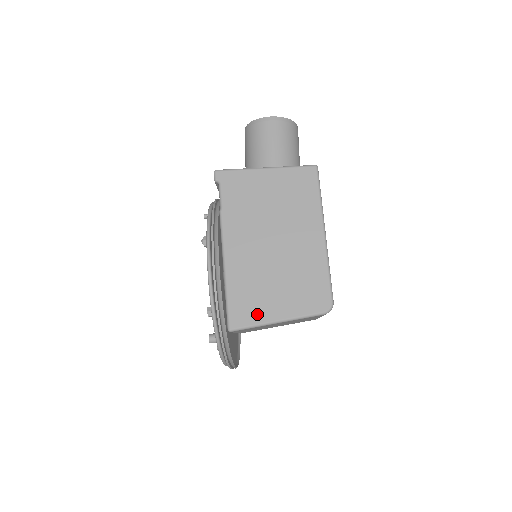
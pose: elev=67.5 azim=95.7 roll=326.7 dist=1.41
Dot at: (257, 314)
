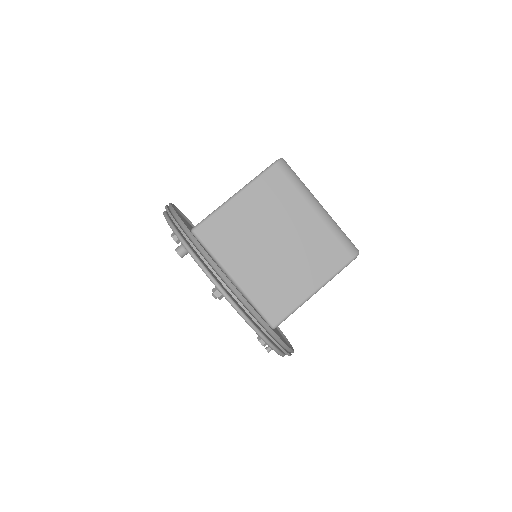
Dot at: occluded
